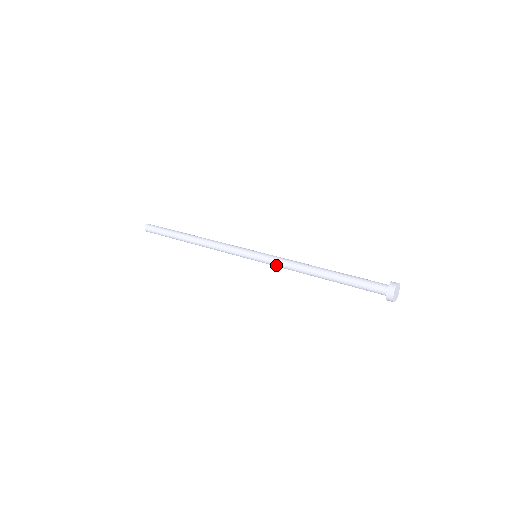
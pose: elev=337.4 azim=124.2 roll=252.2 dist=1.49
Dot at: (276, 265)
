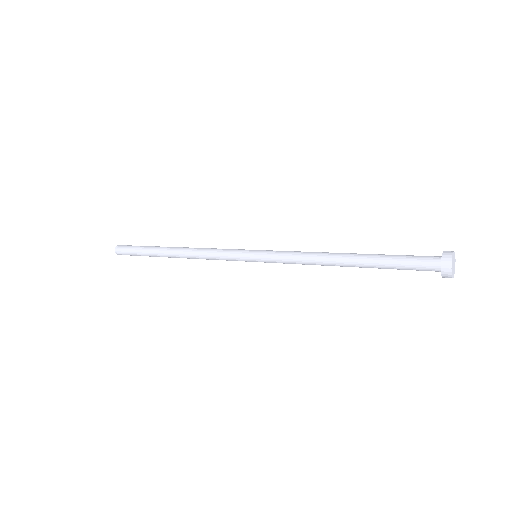
Dot at: (283, 258)
